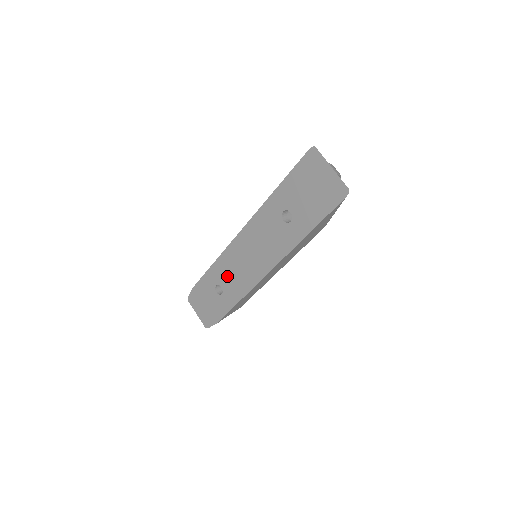
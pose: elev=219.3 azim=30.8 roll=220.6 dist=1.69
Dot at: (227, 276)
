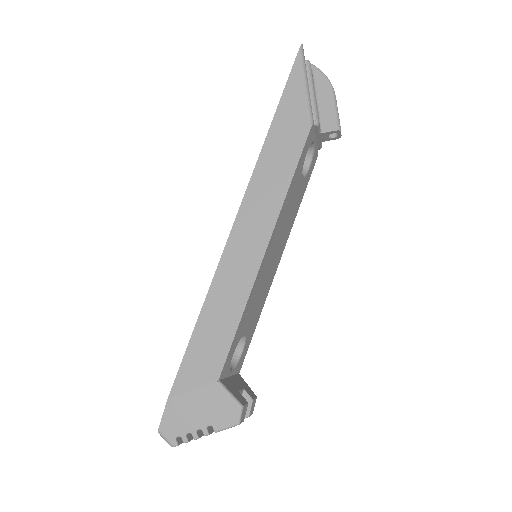
Dot at: occluded
